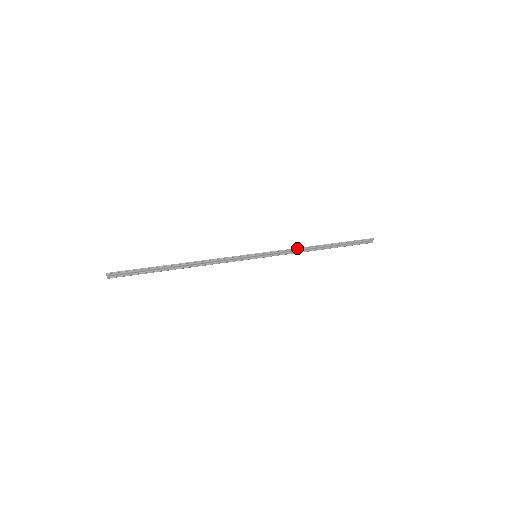
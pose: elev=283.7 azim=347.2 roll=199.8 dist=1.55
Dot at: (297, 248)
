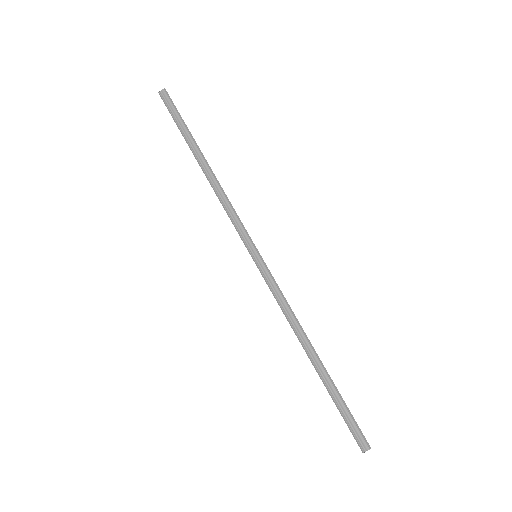
Dot at: occluded
